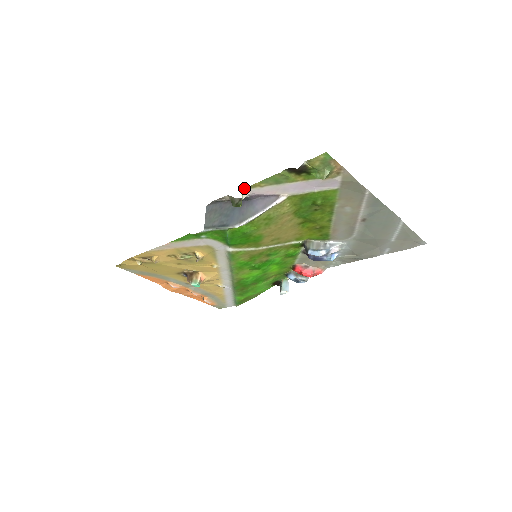
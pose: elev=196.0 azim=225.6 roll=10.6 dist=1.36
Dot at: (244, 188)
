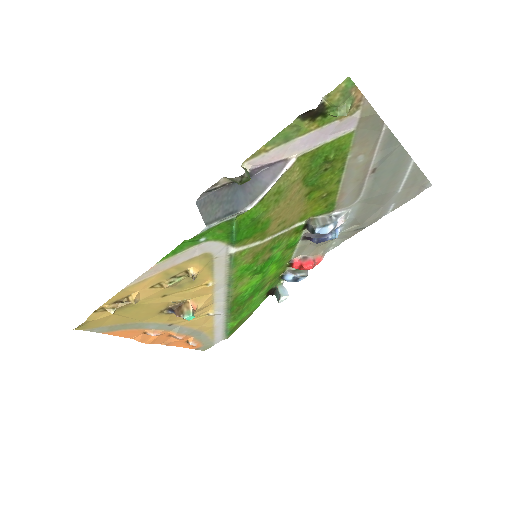
Dot at: (245, 160)
